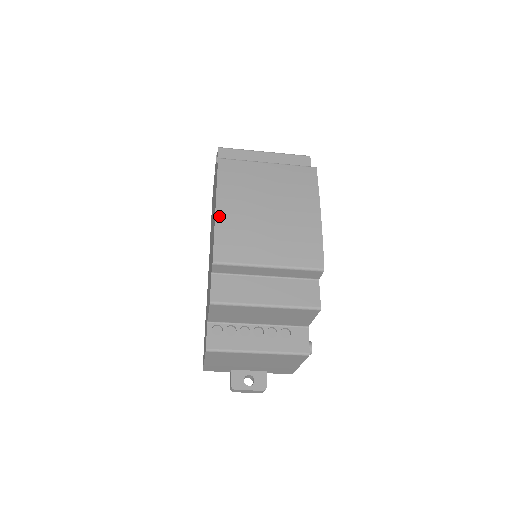
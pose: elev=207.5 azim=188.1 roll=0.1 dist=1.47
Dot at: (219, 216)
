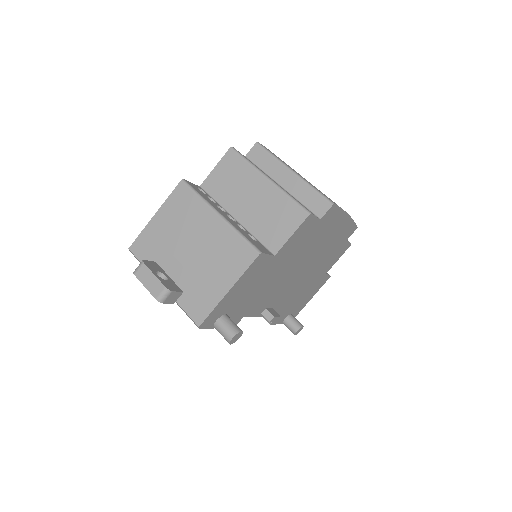
Dot at: occluded
